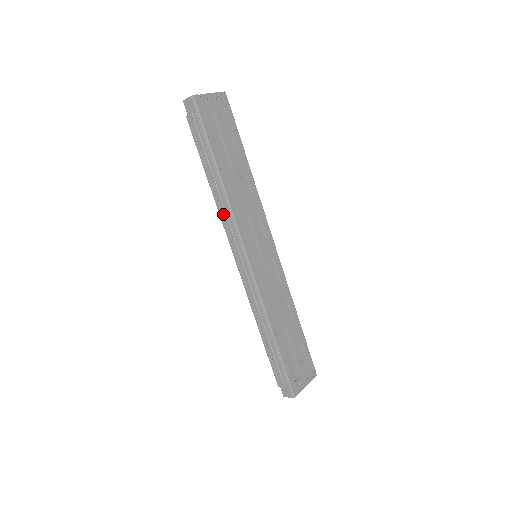
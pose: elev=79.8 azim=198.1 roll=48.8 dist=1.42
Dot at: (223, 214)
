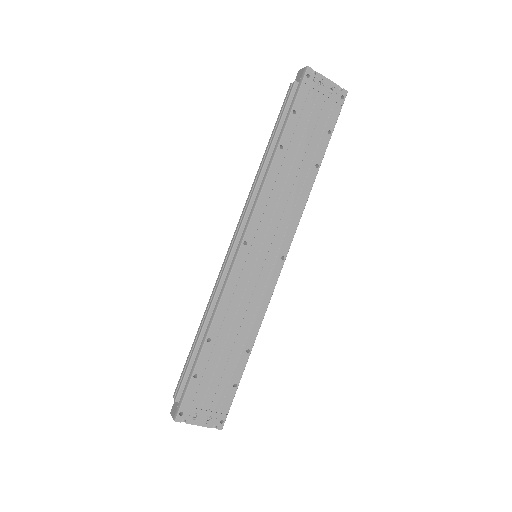
Dot at: (253, 189)
